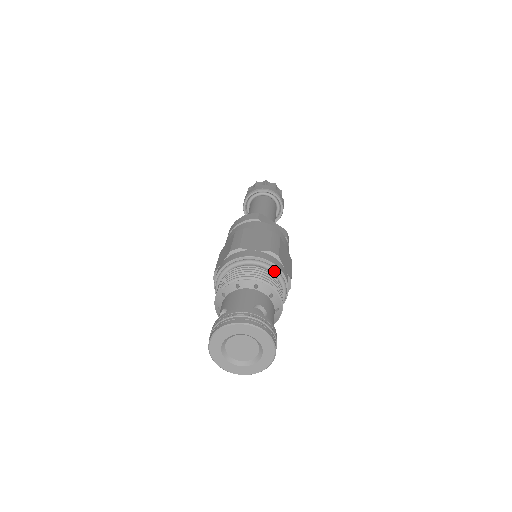
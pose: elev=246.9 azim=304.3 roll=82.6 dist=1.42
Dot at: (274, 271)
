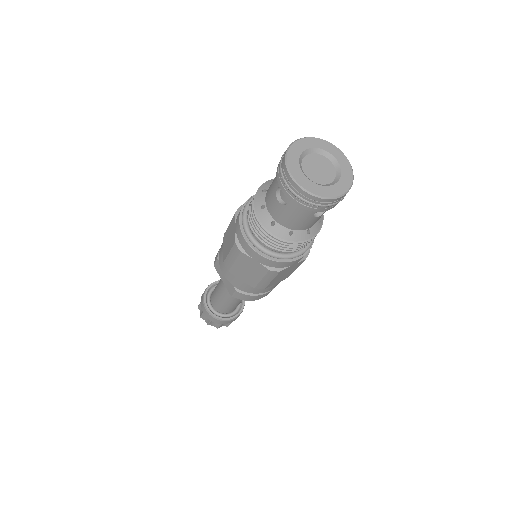
Dot at: occluded
